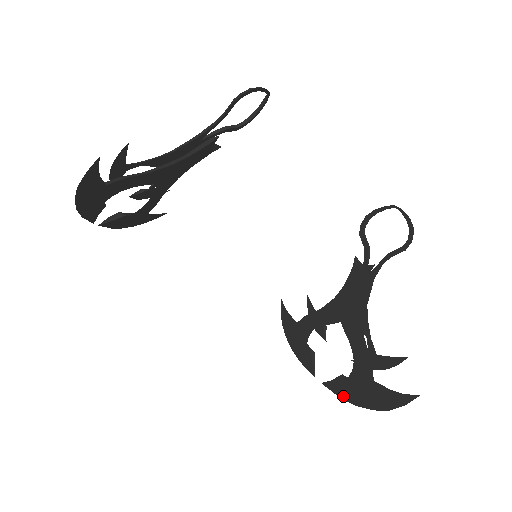
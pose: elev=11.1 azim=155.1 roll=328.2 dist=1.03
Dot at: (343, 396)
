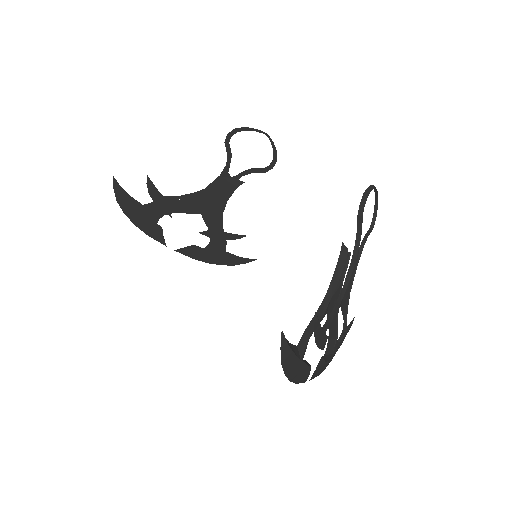
Dot at: (296, 380)
